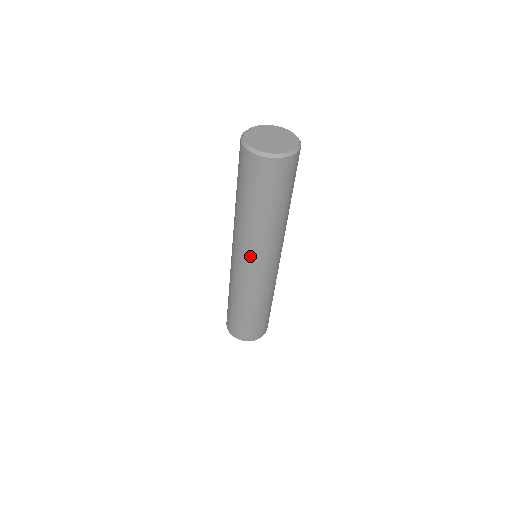
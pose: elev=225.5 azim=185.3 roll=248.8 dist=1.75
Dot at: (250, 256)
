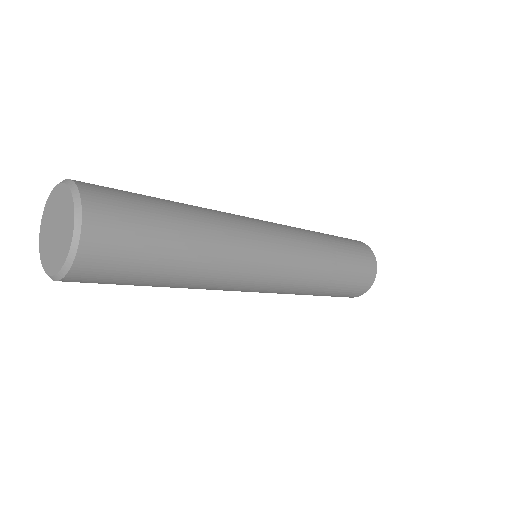
Dot at: occluded
